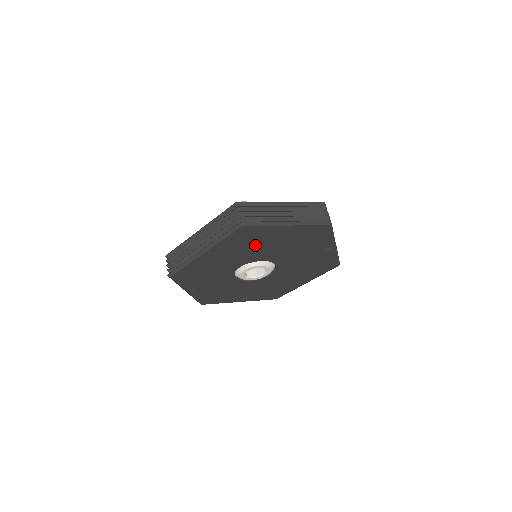
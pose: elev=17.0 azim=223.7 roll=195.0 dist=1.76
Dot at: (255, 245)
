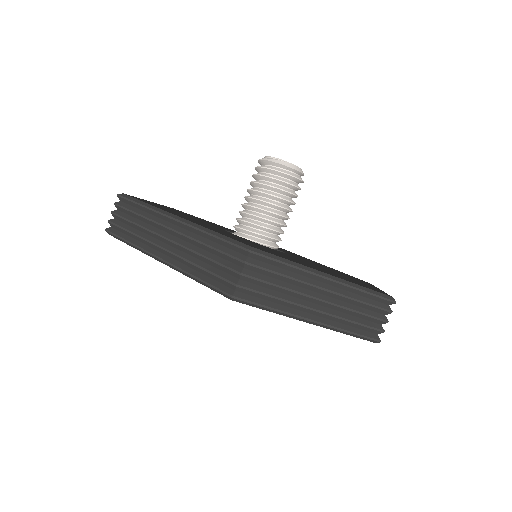
Dot at: occluded
